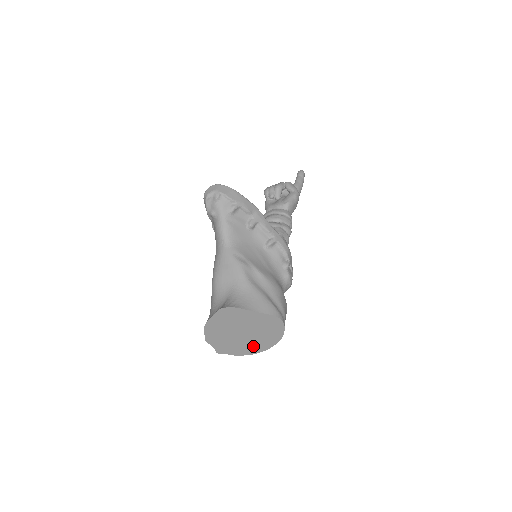
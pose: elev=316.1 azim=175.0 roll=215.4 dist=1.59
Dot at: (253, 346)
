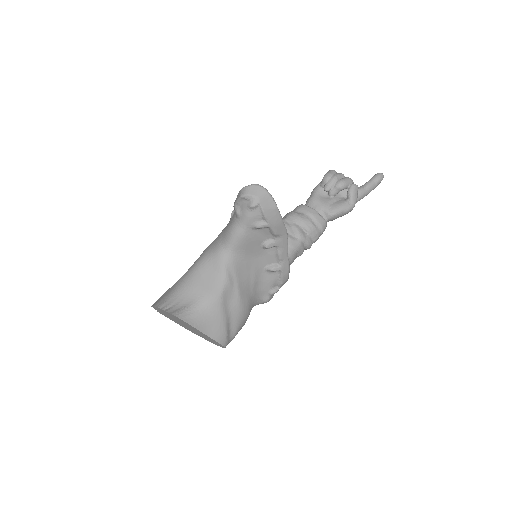
Dot at: occluded
